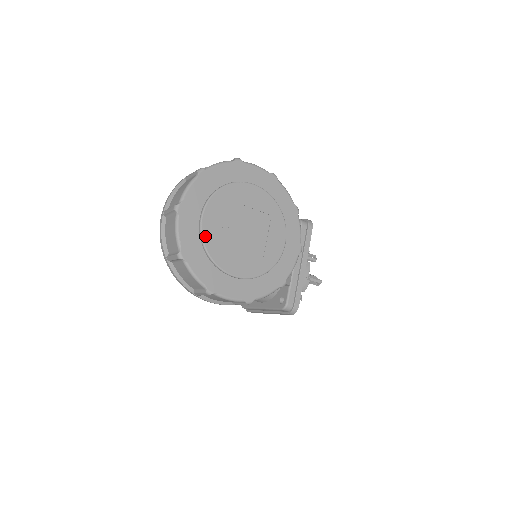
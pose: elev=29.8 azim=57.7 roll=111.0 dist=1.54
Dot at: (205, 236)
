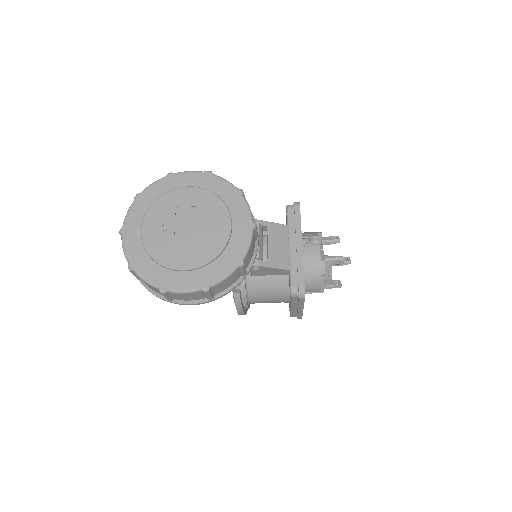
Dot at: (147, 245)
